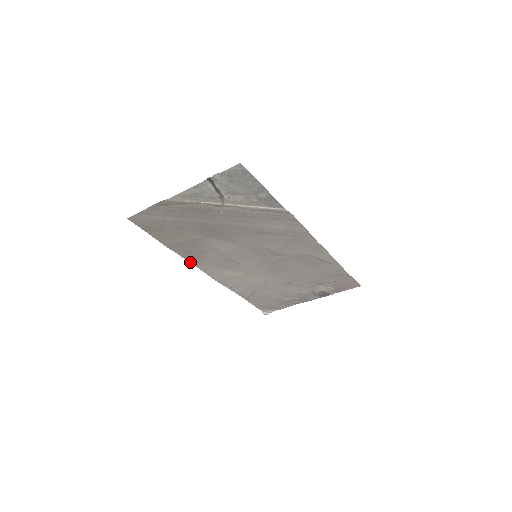
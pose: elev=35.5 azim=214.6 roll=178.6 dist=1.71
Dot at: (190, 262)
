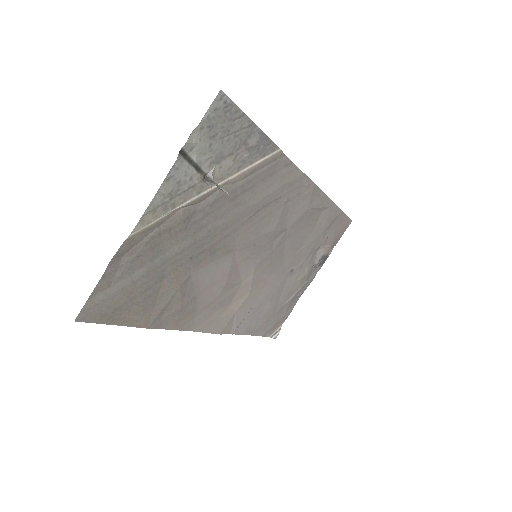
Dot at: (182, 330)
